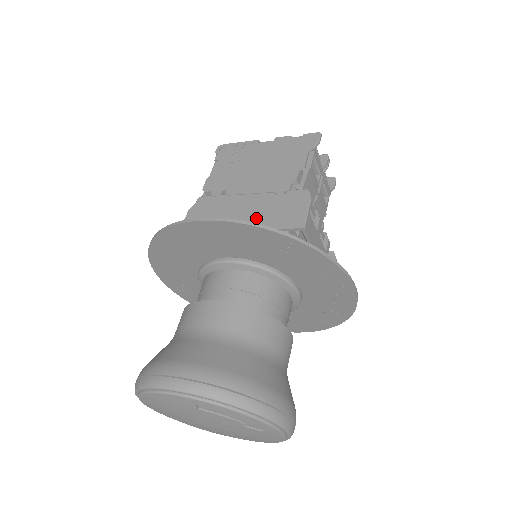
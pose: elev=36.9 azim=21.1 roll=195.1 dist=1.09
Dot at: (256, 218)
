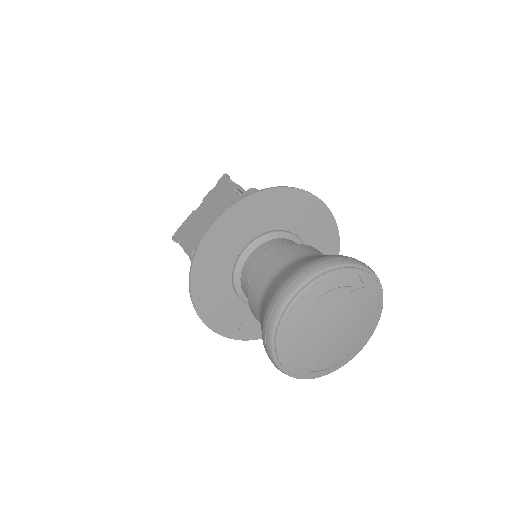
Dot at: occluded
